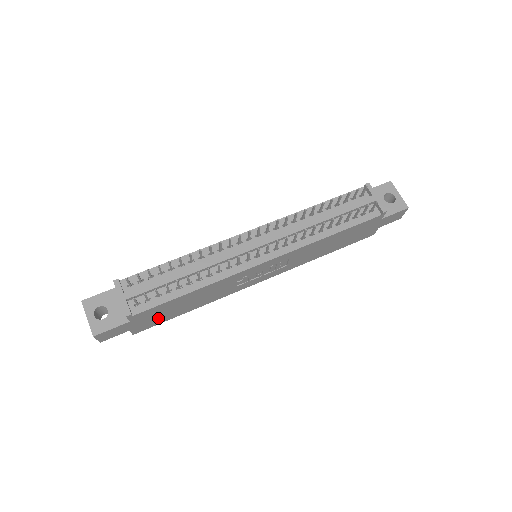
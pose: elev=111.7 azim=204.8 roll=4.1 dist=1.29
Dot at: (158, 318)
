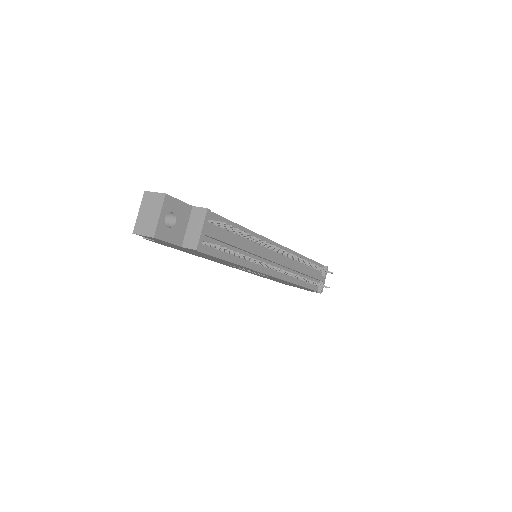
Dot at: (179, 248)
